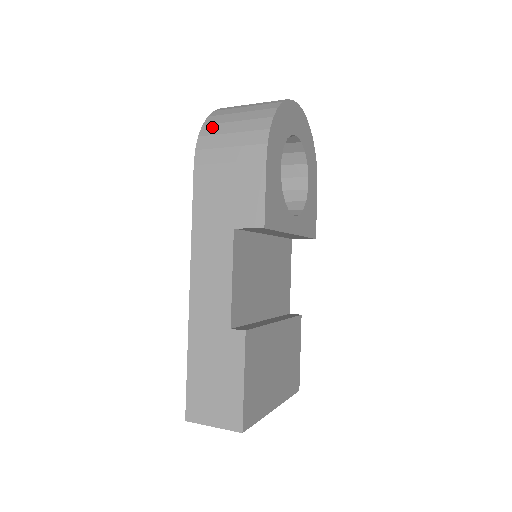
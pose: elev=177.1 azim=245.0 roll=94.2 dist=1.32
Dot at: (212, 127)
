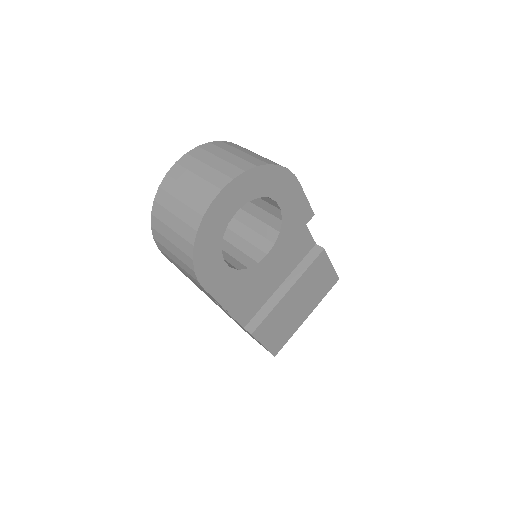
Dot at: (158, 235)
